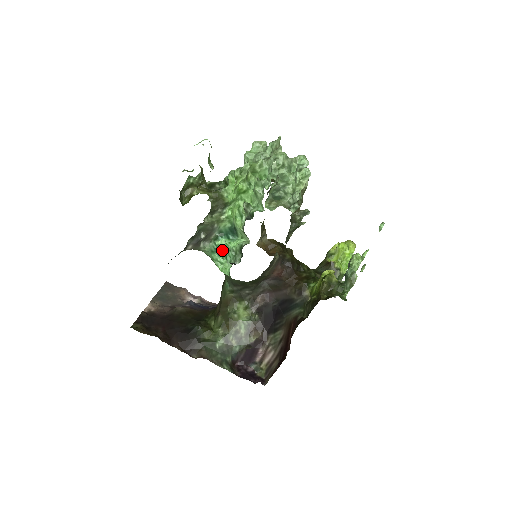
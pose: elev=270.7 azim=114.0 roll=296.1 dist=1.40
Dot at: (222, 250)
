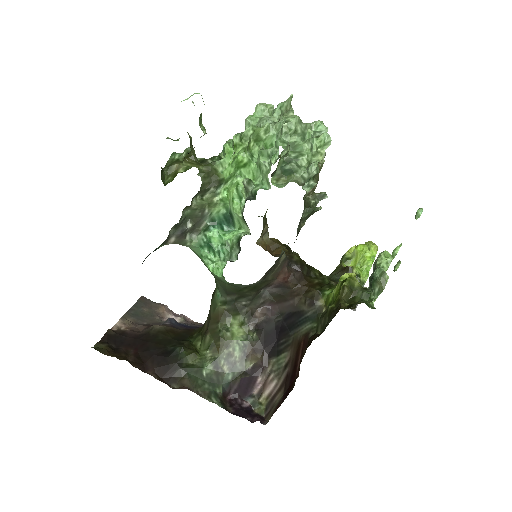
Dot at: (214, 244)
